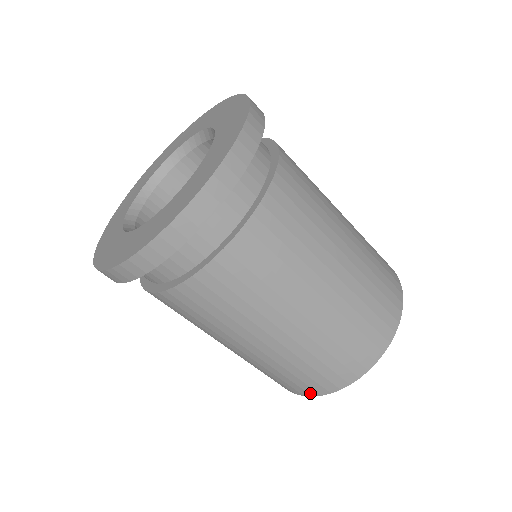
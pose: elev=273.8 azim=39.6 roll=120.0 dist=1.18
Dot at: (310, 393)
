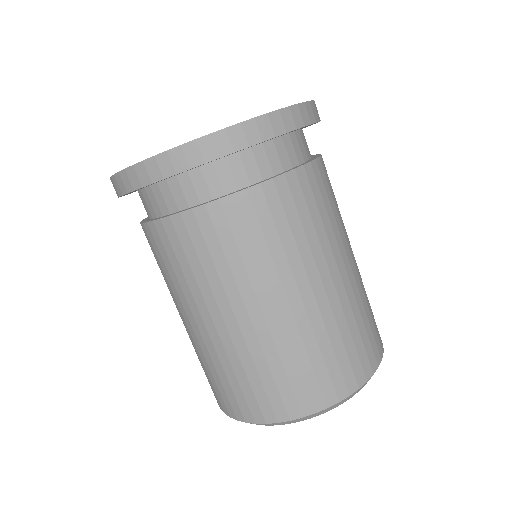
Dot at: (236, 414)
